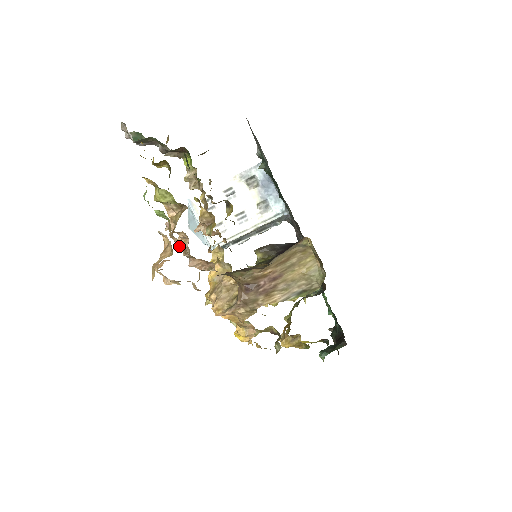
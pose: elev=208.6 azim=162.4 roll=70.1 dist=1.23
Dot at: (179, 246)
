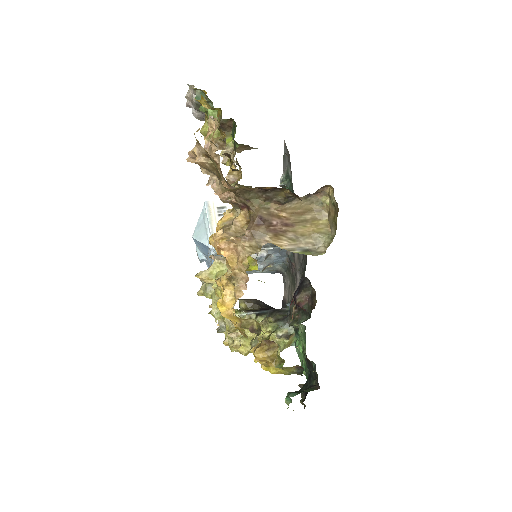
Dot at: occluded
